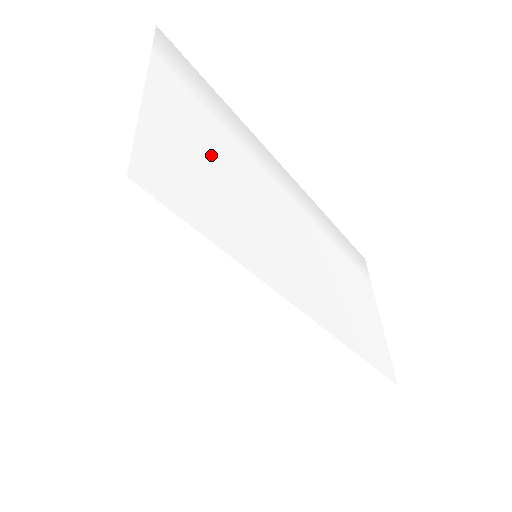
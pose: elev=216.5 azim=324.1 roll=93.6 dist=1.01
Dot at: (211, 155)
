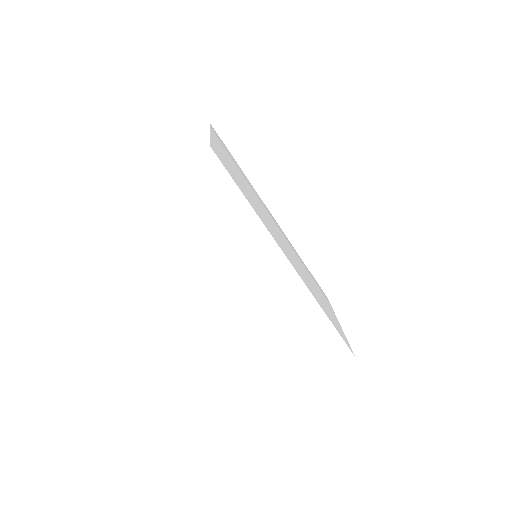
Dot at: (237, 174)
